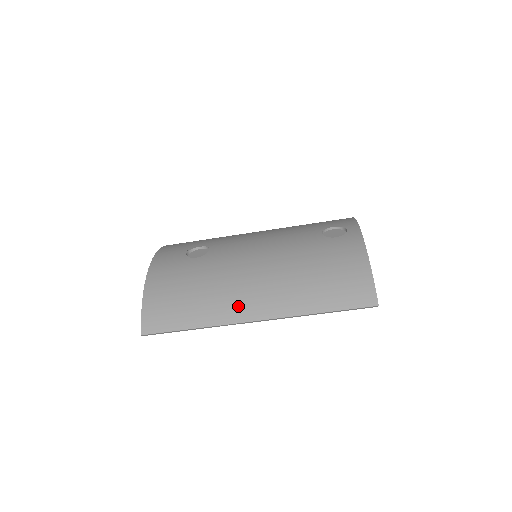
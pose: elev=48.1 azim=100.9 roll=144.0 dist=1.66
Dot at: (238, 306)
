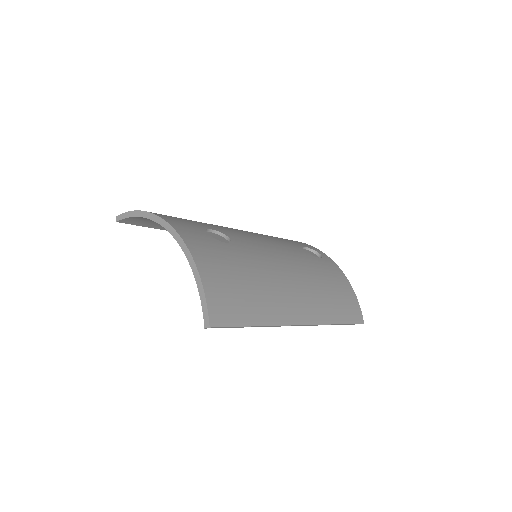
Dot at: (289, 307)
